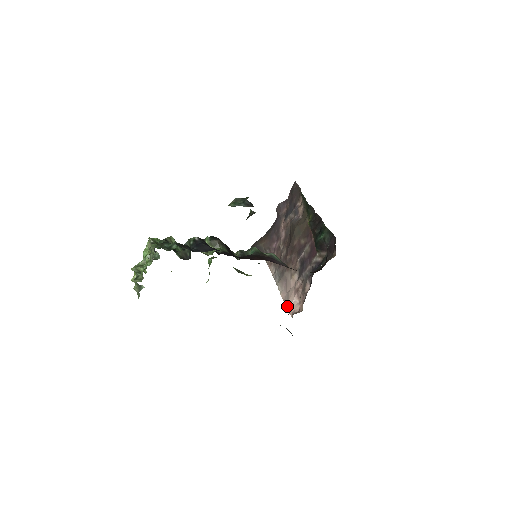
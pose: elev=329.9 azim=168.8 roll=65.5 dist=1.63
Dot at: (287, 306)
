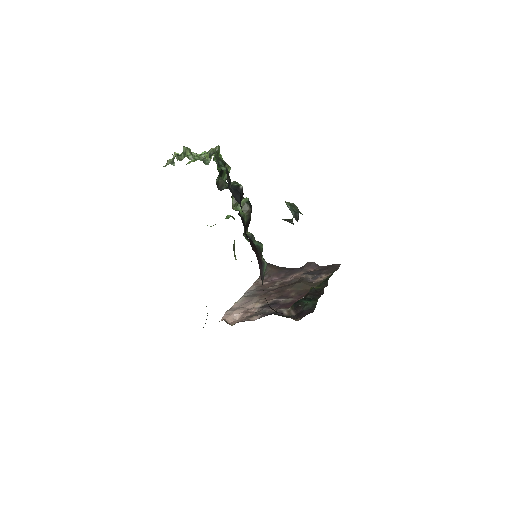
Dot at: (228, 312)
